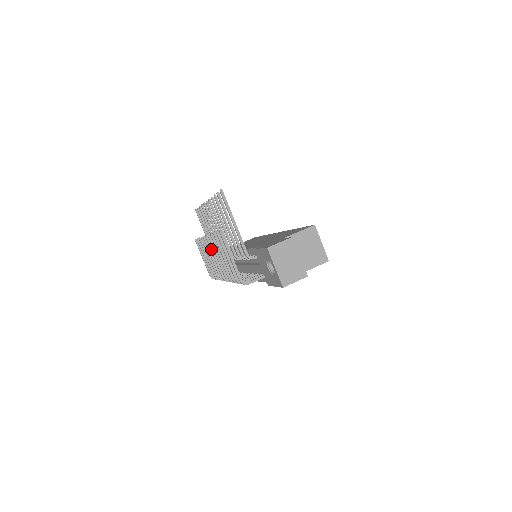
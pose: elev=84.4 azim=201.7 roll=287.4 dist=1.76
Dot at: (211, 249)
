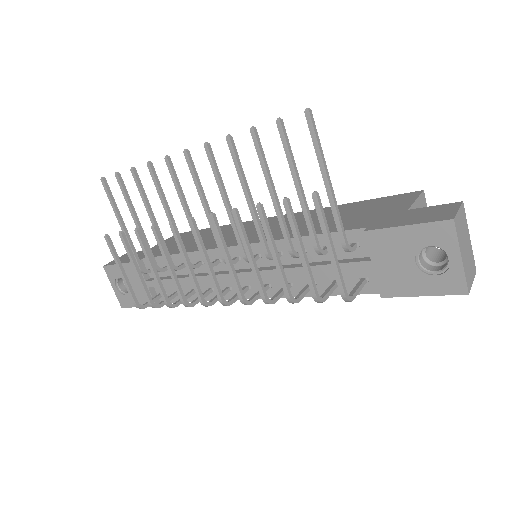
Dot at: (201, 244)
